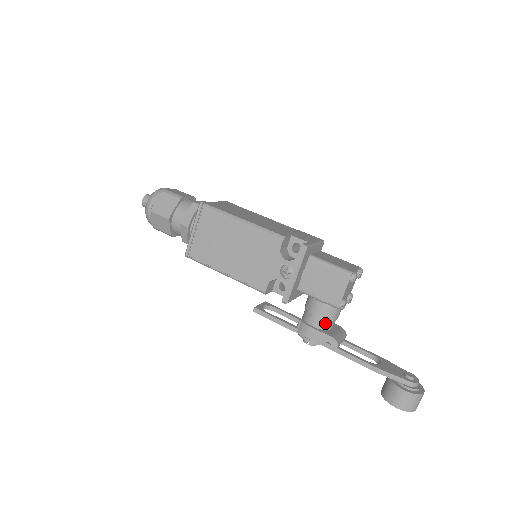
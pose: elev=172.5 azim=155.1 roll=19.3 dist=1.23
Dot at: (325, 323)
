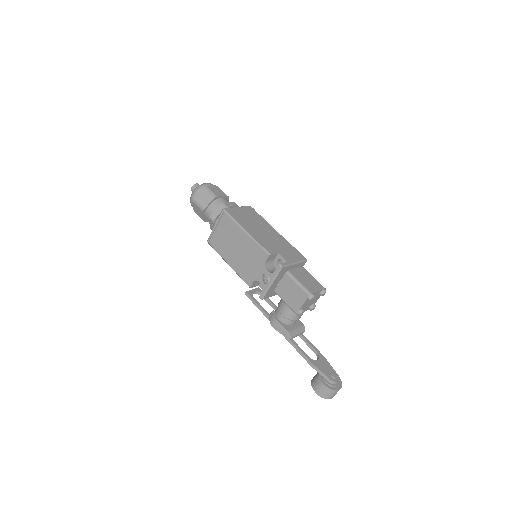
Dot at: (287, 320)
